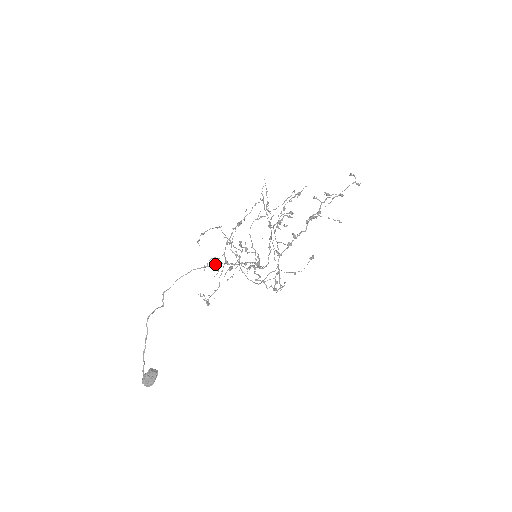
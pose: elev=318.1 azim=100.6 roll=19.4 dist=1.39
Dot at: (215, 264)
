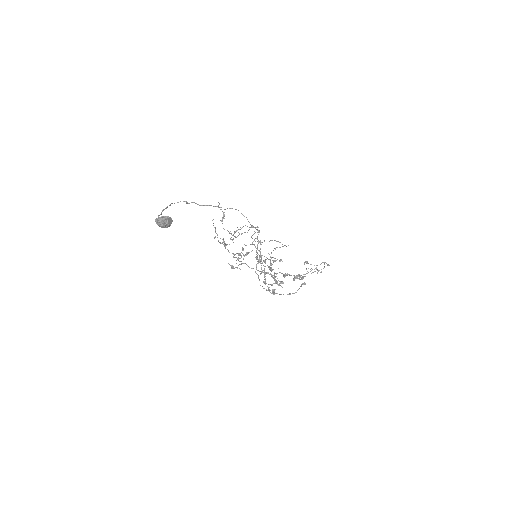
Dot at: (230, 208)
